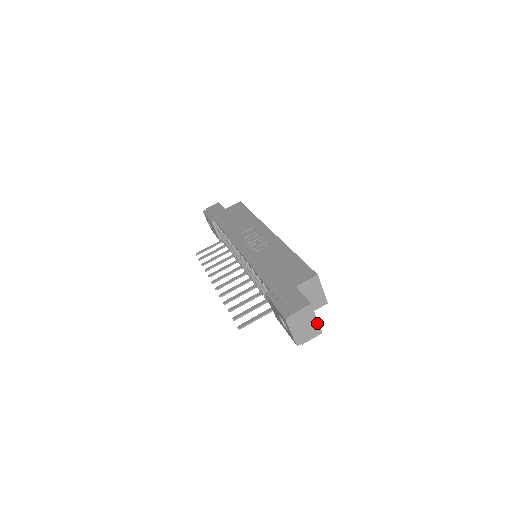
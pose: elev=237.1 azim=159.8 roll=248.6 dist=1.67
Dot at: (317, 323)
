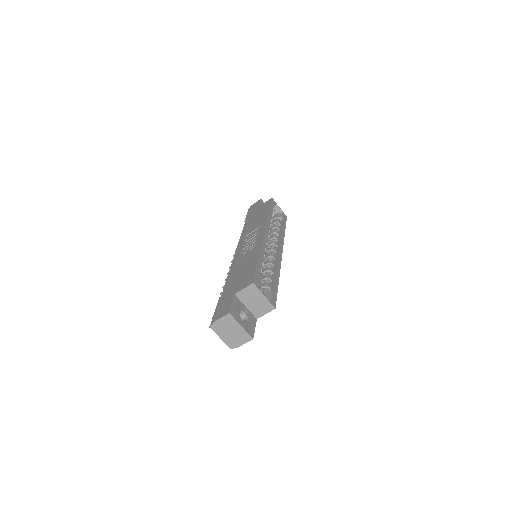
Dot at: (243, 330)
